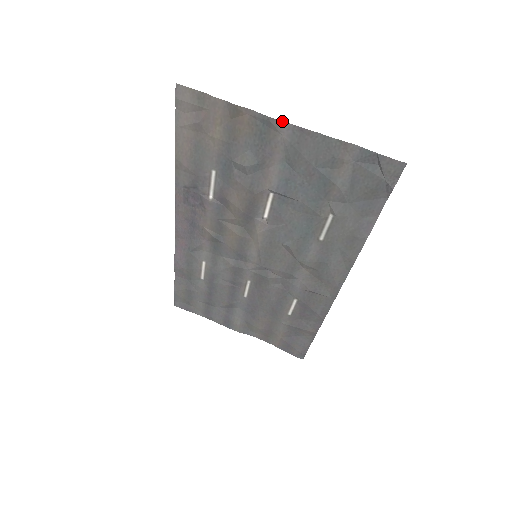
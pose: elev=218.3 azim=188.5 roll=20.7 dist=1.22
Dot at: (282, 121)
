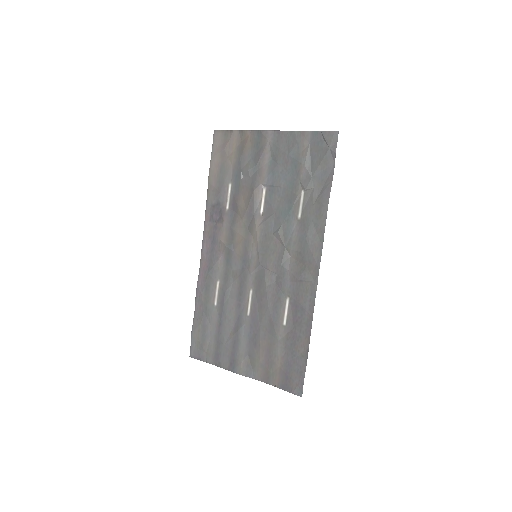
Dot at: (268, 130)
